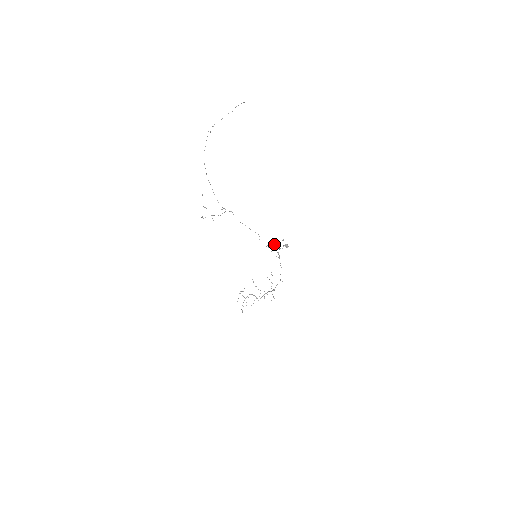
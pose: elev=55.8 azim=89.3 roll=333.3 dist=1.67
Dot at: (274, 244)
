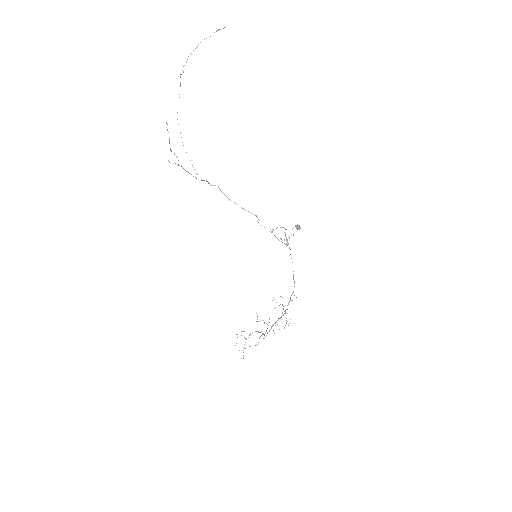
Dot at: occluded
